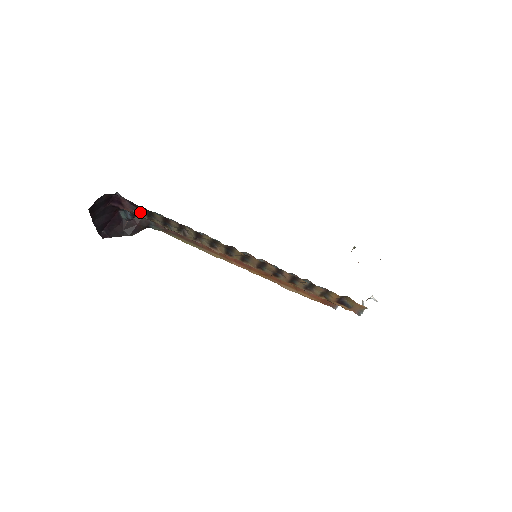
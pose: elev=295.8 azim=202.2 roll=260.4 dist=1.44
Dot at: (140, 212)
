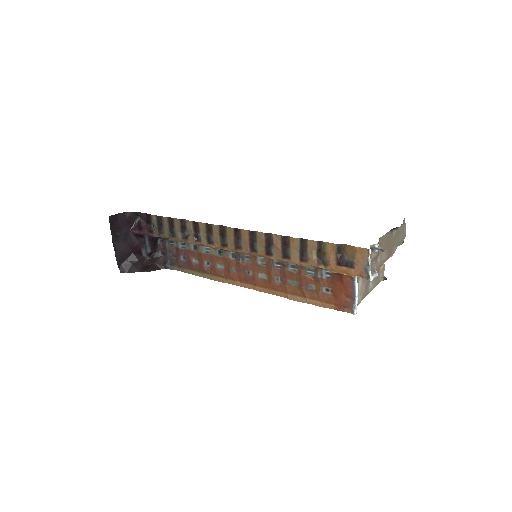
Dot at: (154, 231)
